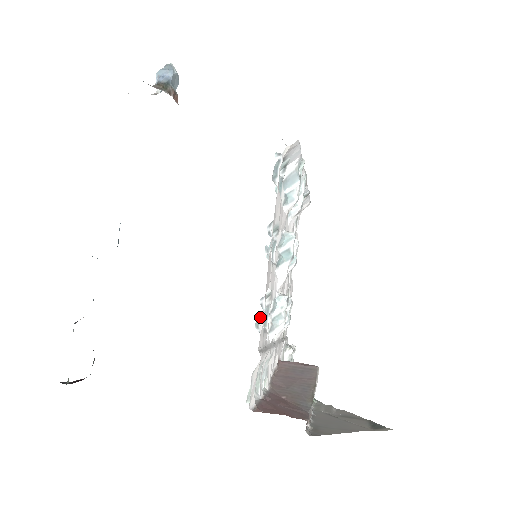
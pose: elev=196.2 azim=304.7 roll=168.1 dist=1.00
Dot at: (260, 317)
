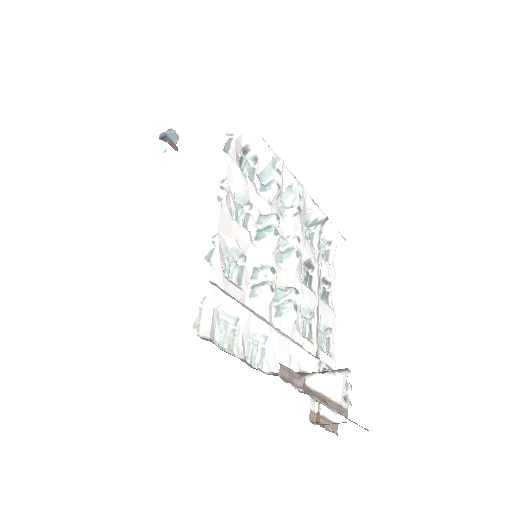
Dot at: (211, 252)
